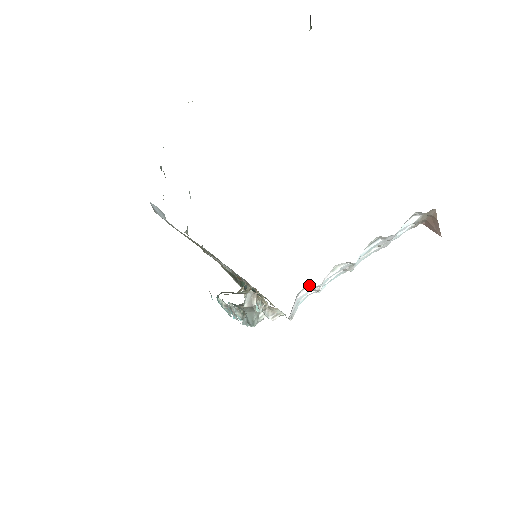
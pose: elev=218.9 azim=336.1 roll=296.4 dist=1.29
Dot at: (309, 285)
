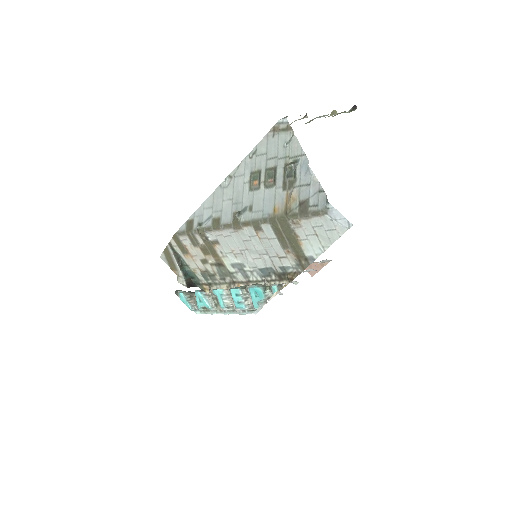
Dot at: occluded
